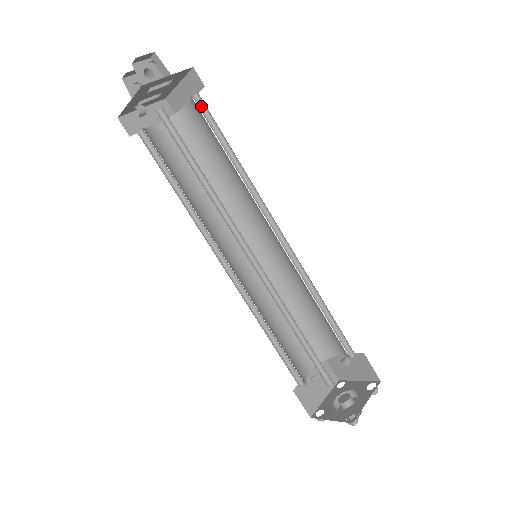
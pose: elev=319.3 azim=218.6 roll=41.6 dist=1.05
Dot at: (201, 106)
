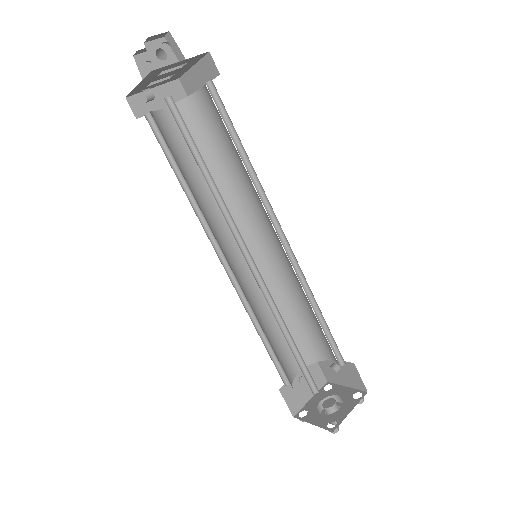
Dot at: (214, 94)
